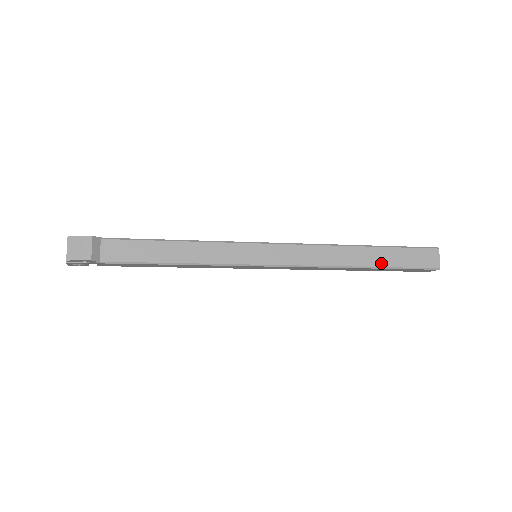
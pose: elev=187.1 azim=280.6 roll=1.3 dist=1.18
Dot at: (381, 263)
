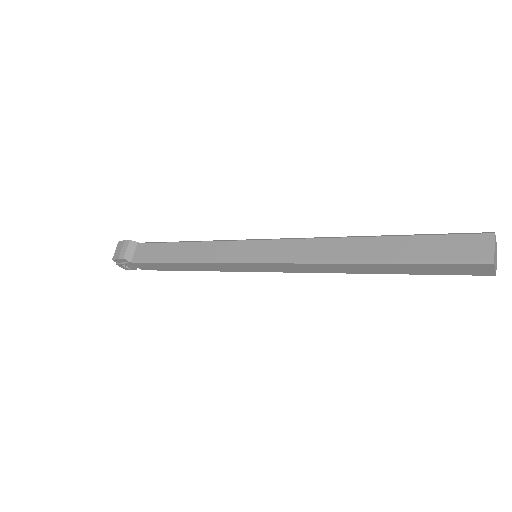
Dot at: (393, 256)
